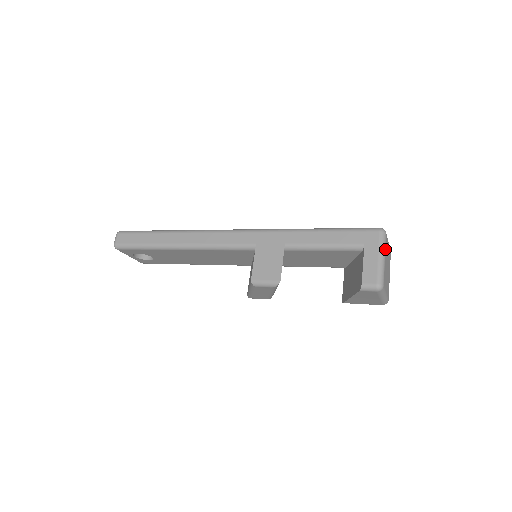
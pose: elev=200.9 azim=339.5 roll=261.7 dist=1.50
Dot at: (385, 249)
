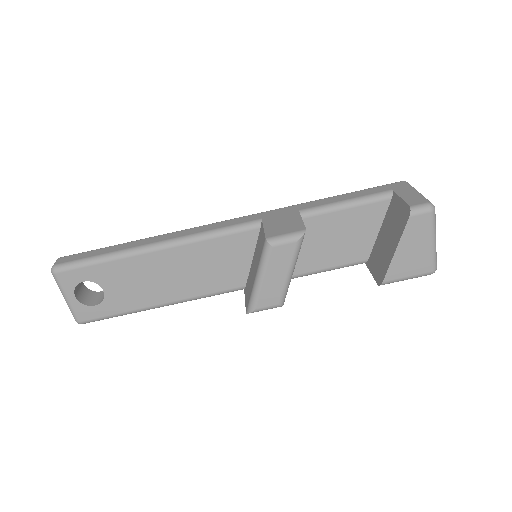
Dot at: occluded
